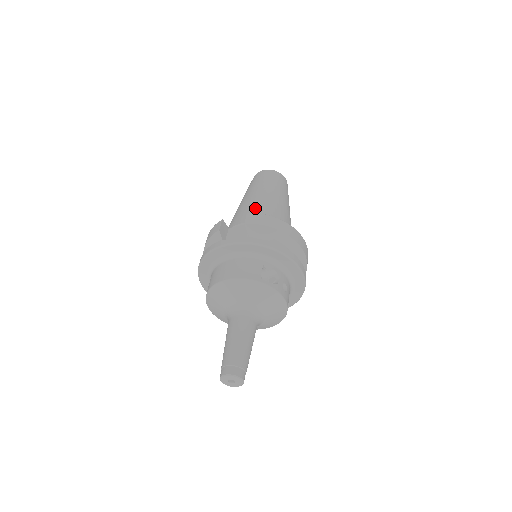
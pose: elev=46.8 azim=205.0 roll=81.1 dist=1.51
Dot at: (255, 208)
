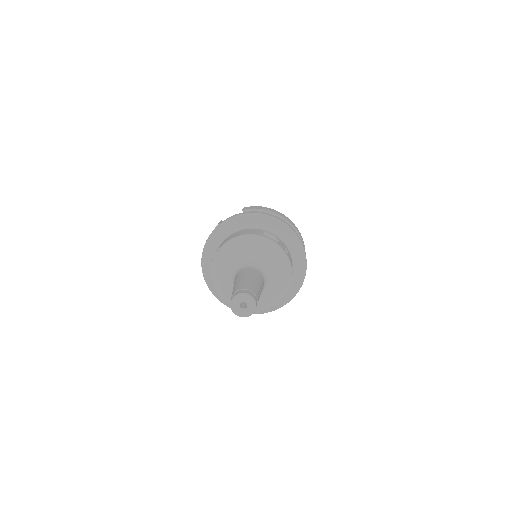
Dot at: occluded
